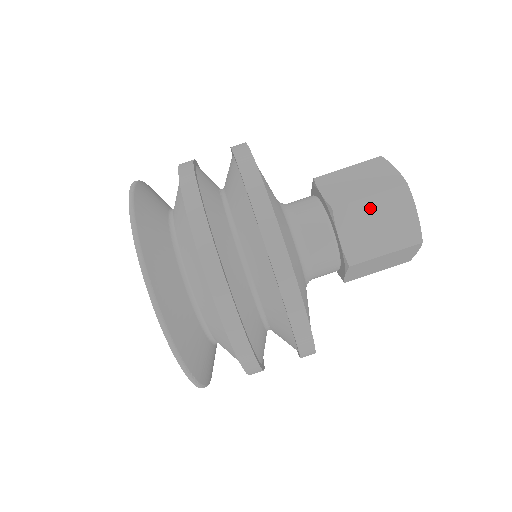
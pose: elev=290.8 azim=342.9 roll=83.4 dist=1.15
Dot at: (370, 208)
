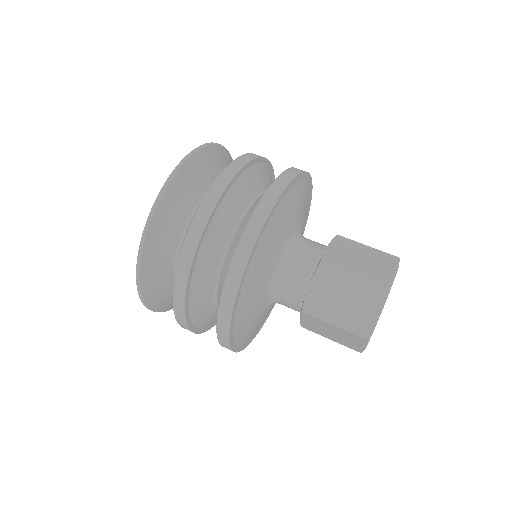
Dot at: (348, 282)
